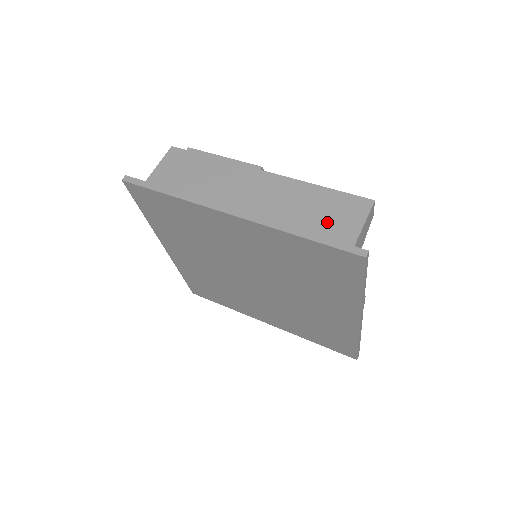
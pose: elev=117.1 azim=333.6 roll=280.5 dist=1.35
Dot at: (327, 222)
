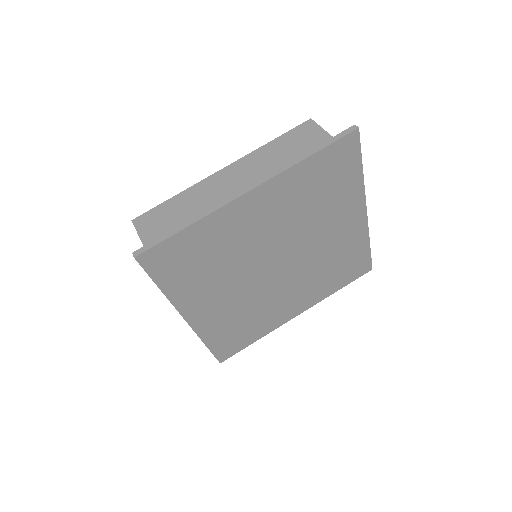
Dot at: (304, 148)
